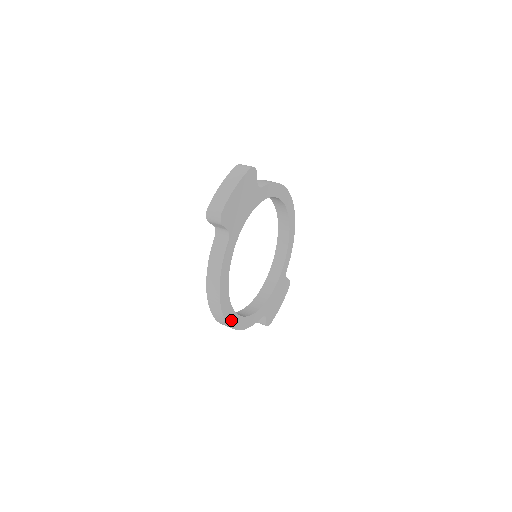
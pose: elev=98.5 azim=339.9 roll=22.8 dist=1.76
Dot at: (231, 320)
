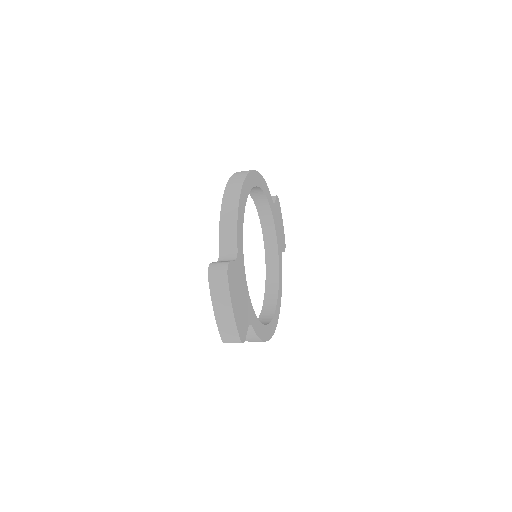
Dot at: (276, 319)
